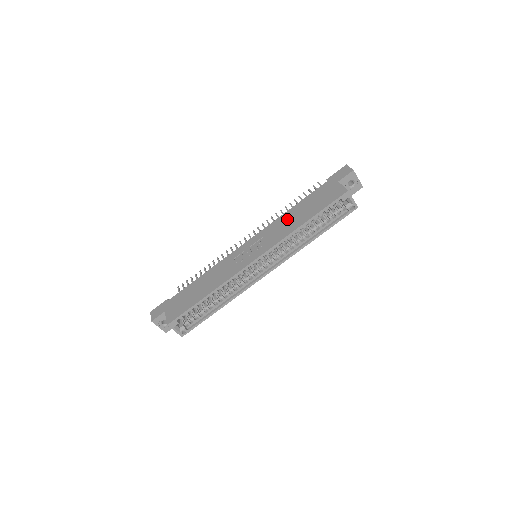
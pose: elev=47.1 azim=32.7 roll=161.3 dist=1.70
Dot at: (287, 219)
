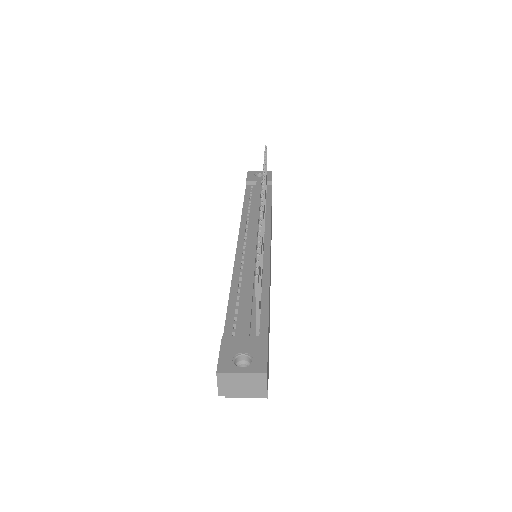
Dot at: occluded
